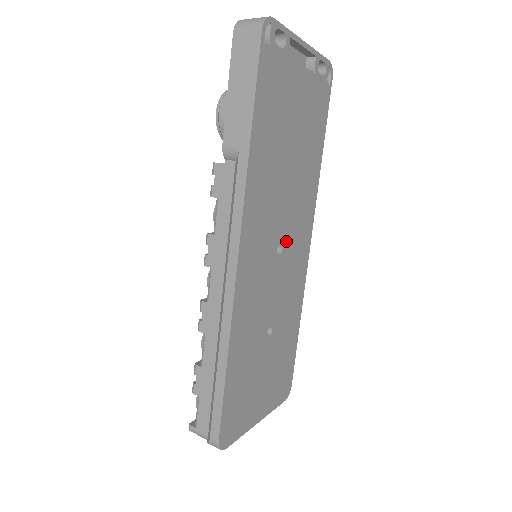
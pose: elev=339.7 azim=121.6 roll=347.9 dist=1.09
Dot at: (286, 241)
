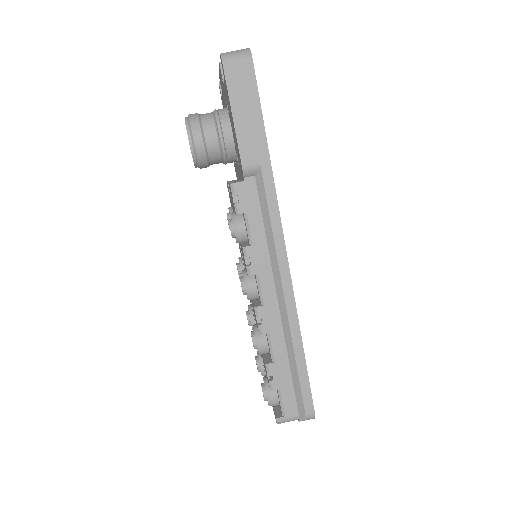
Dot at: occluded
